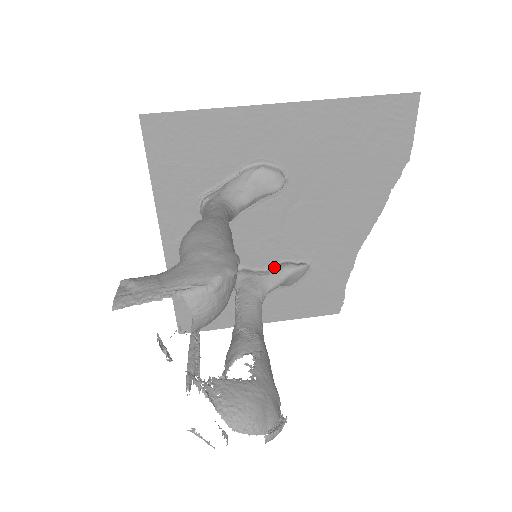
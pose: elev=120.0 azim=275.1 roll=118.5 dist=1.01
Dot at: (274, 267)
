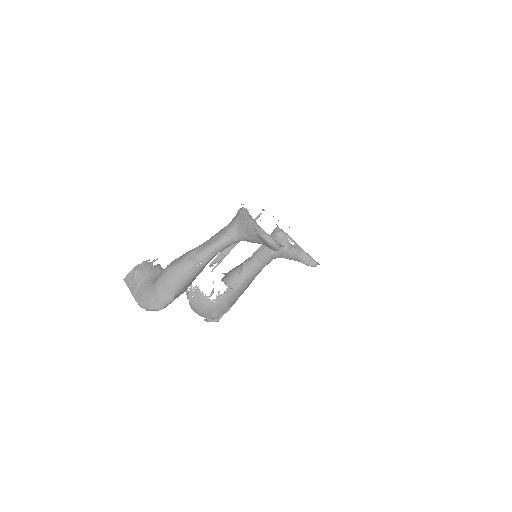
Dot at: (294, 249)
